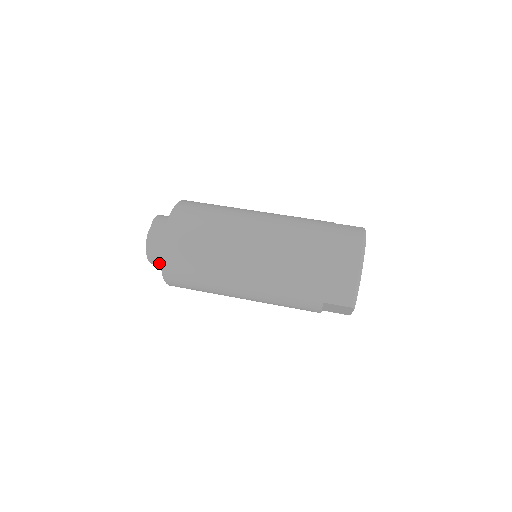
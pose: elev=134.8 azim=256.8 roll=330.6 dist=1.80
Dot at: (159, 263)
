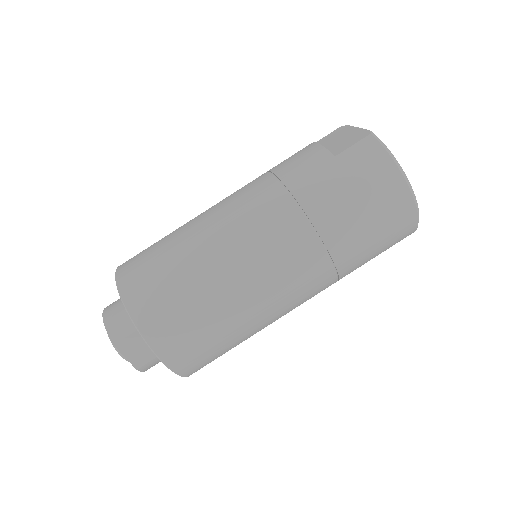
Dot at: occluded
